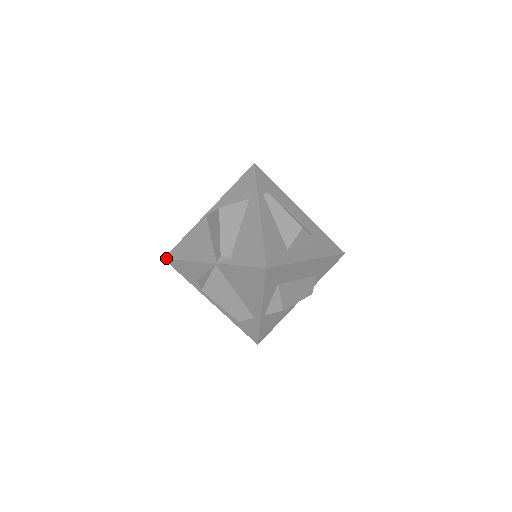
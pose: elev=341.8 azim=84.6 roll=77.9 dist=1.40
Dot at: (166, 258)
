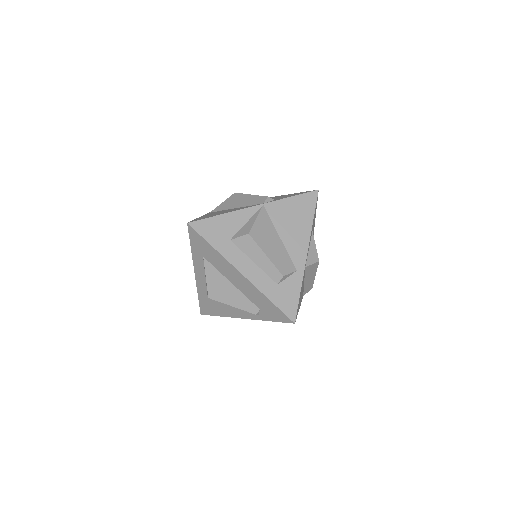
Dot at: (191, 221)
